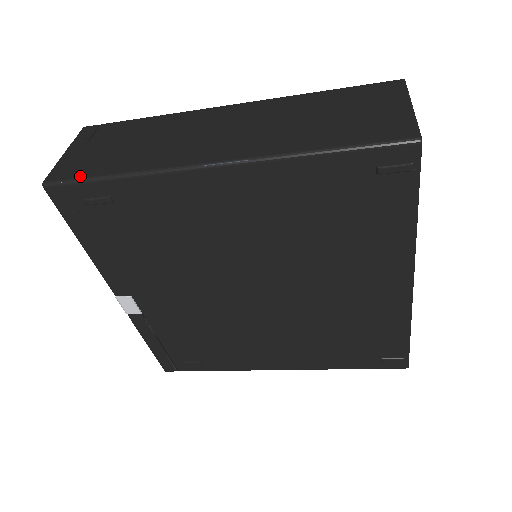
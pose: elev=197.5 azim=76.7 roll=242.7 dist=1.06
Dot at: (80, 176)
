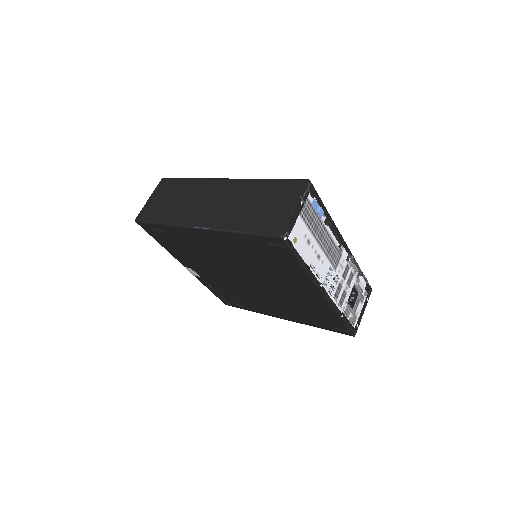
Dot at: (149, 220)
